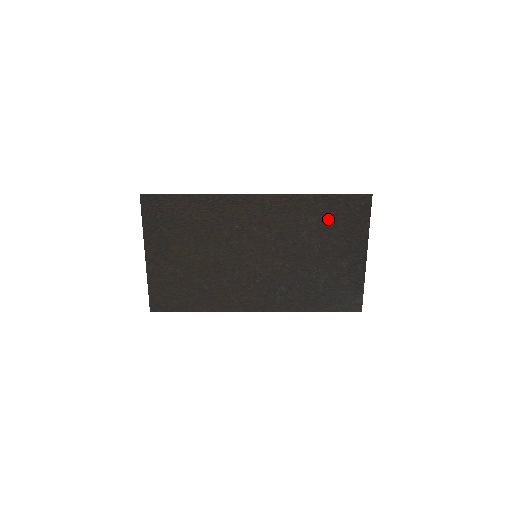
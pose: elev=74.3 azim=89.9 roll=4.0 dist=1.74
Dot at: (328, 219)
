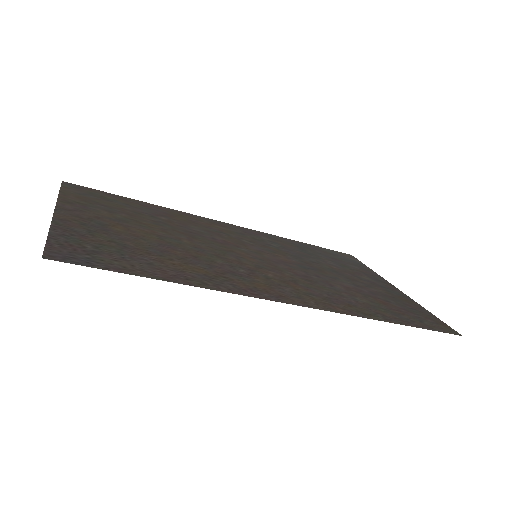
Dot at: (384, 305)
